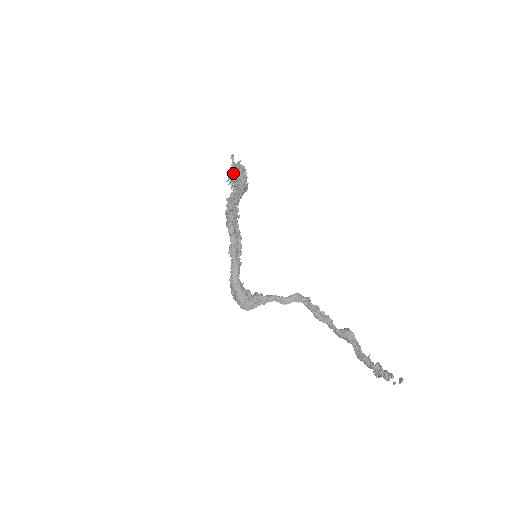
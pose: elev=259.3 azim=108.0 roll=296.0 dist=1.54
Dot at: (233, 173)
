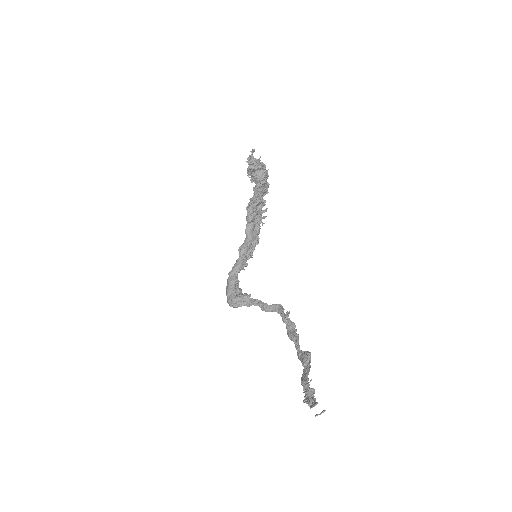
Dot at: (249, 165)
